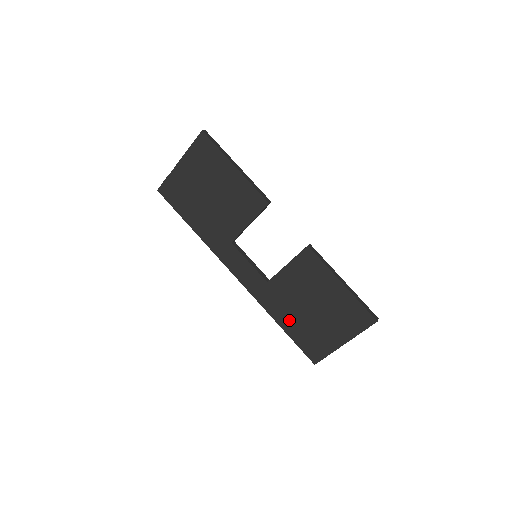
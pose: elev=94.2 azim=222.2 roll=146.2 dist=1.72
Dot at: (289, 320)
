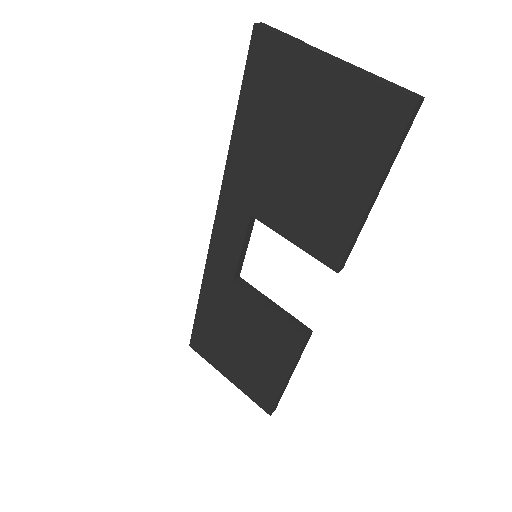
Dot at: (211, 314)
